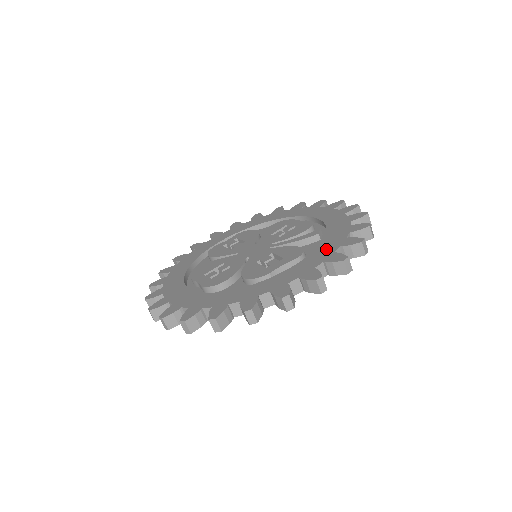
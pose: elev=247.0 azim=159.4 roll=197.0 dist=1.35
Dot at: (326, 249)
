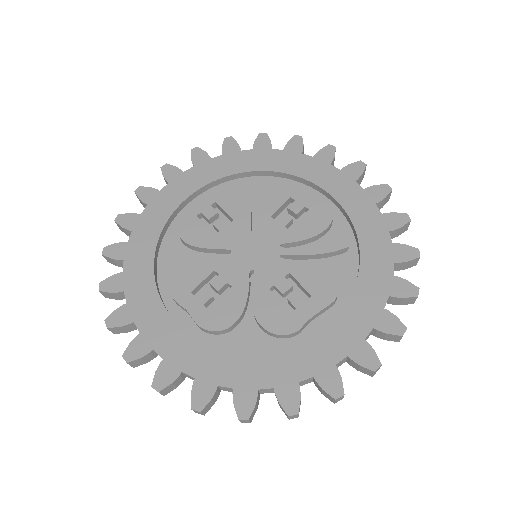
Dot at: (370, 295)
